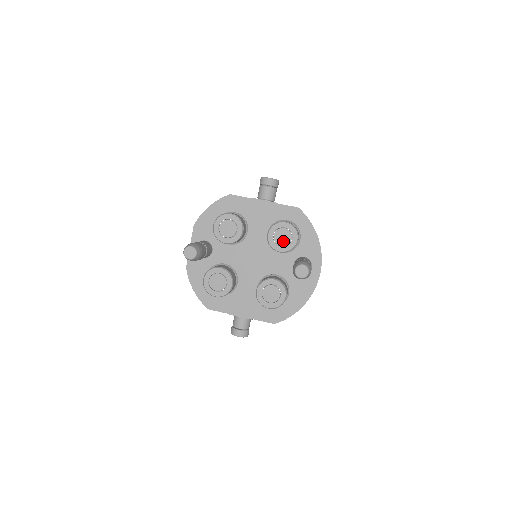
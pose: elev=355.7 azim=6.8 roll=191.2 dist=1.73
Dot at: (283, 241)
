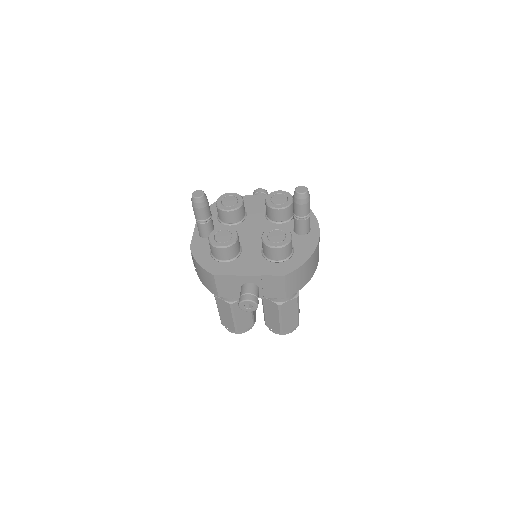
Dot at: (280, 201)
